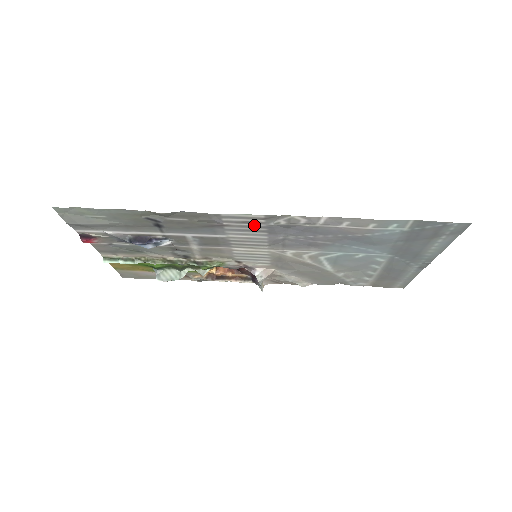
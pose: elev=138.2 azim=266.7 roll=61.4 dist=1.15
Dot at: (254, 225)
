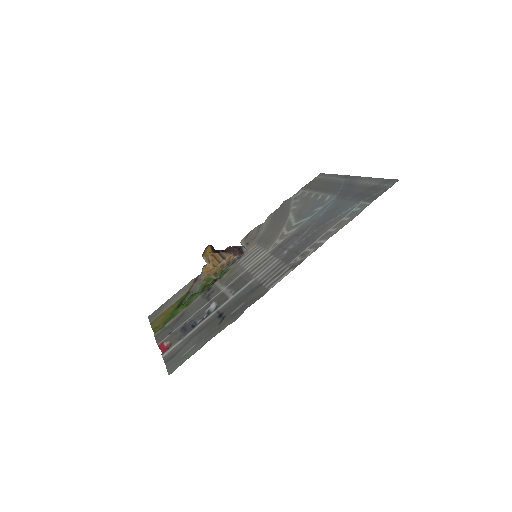
Dot at: (280, 270)
